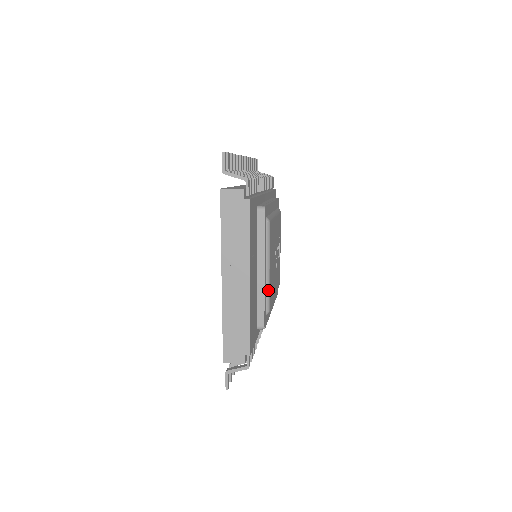
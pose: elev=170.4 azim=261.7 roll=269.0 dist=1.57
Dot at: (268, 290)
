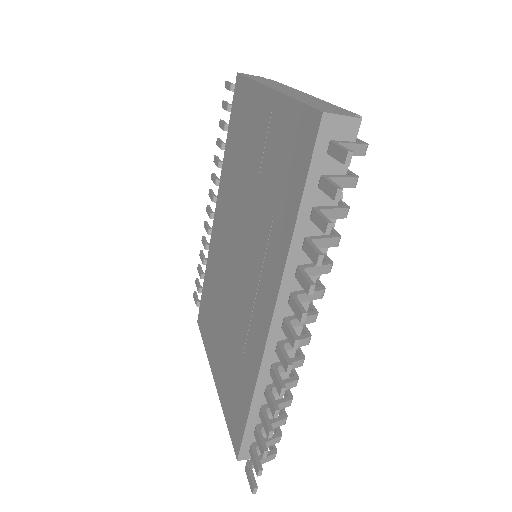
Dot at: occluded
